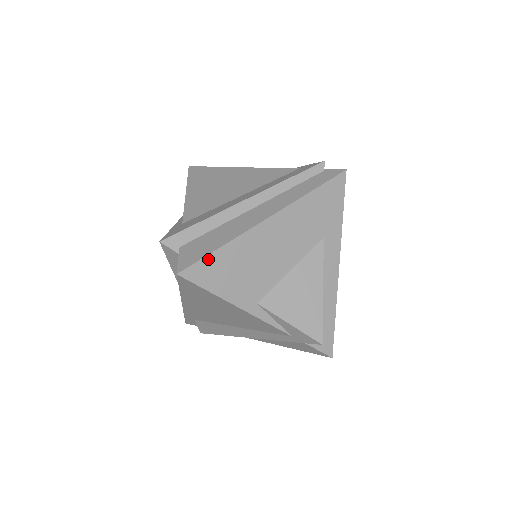
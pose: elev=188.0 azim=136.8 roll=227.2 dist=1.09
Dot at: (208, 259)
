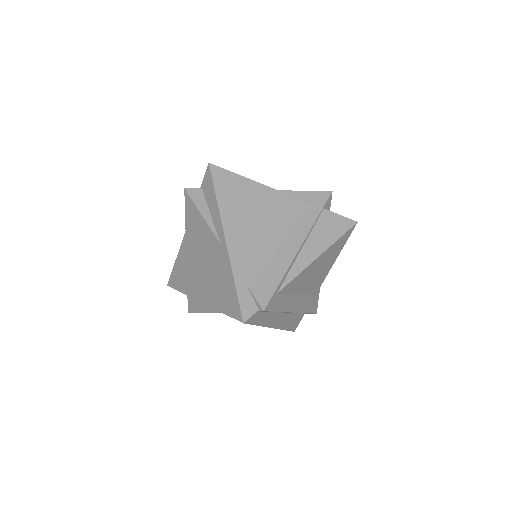
Dot at: occluded
